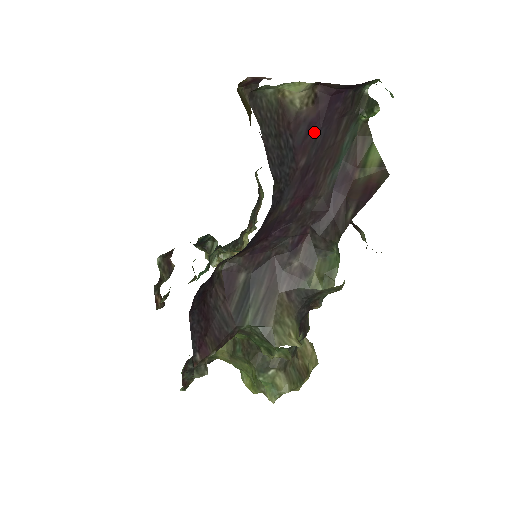
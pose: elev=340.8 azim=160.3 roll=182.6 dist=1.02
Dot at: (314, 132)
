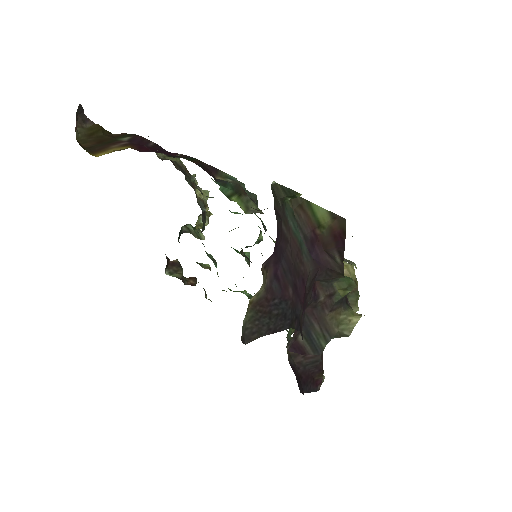
Dot at: (280, 272)
